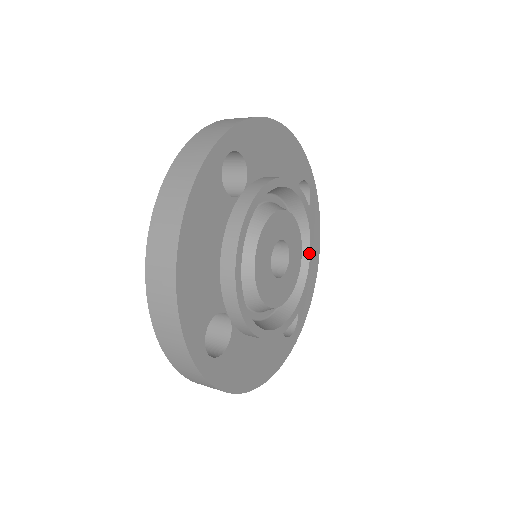
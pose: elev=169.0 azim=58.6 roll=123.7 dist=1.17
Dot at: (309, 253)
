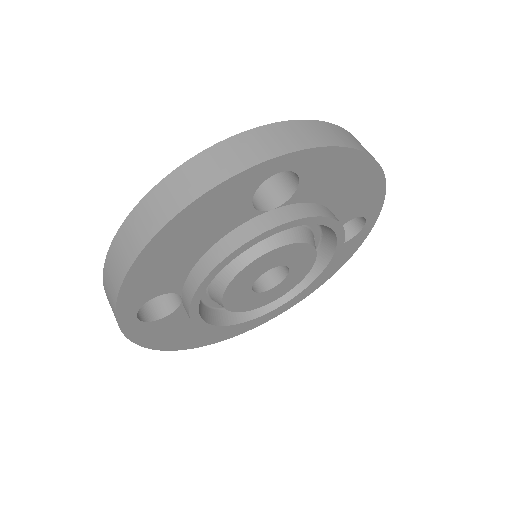
Dot at: (312, 281)
